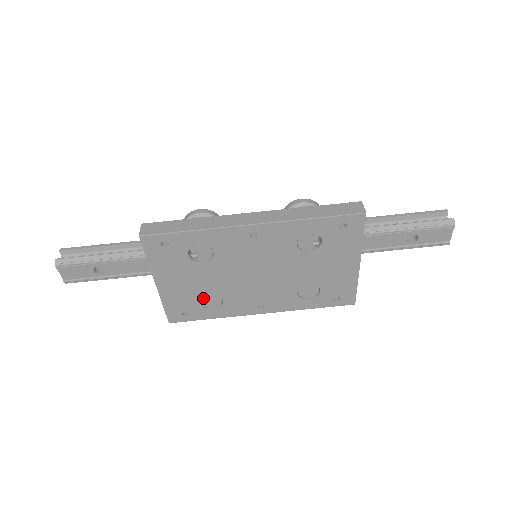
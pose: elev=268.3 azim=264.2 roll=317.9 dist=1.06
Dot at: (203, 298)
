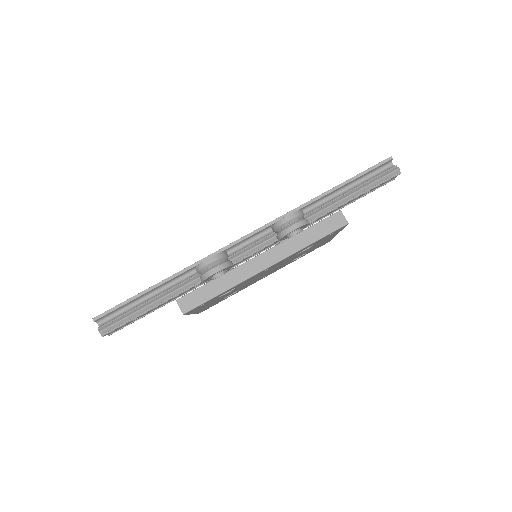
Dot at: occluded
